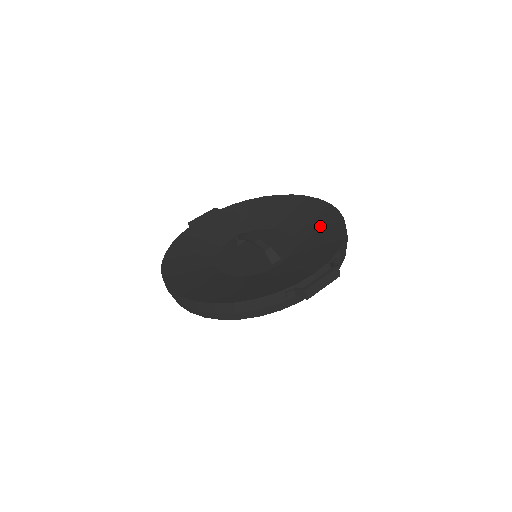
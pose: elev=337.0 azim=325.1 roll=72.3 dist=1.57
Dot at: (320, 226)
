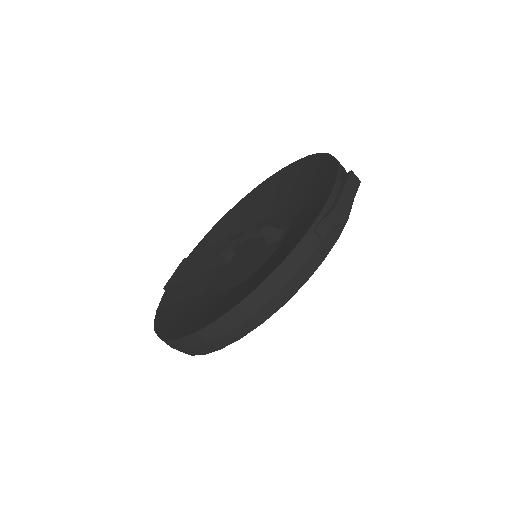
Dot at: (301, 179)
